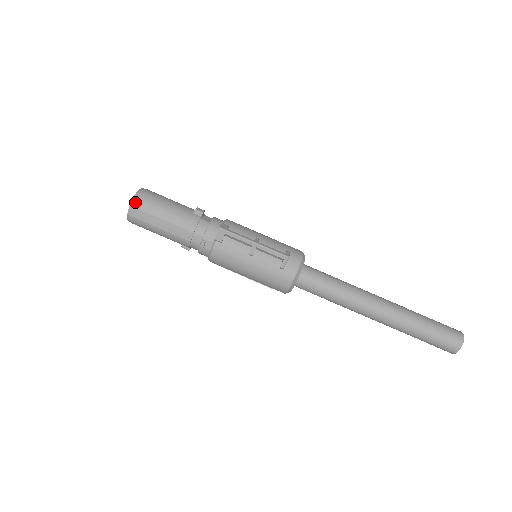
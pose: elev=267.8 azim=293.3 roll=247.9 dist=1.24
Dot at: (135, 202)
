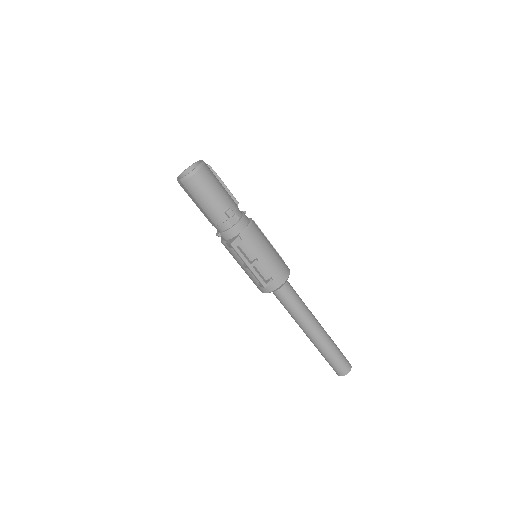
Dot at: (184, 181)
